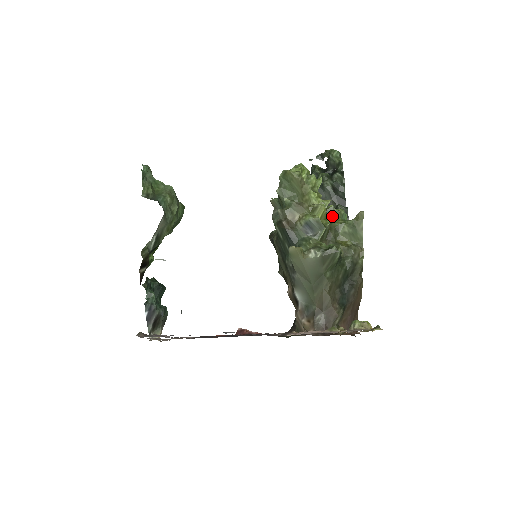
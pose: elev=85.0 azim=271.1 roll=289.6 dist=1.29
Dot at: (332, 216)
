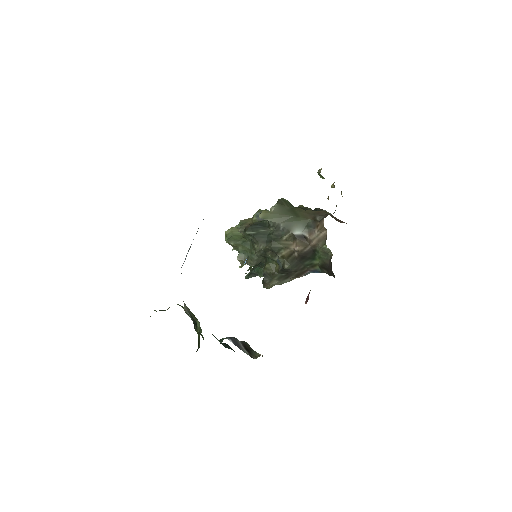
Dot at: occluded
